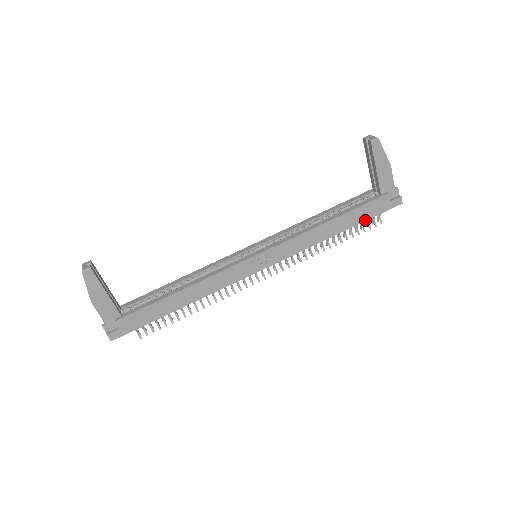
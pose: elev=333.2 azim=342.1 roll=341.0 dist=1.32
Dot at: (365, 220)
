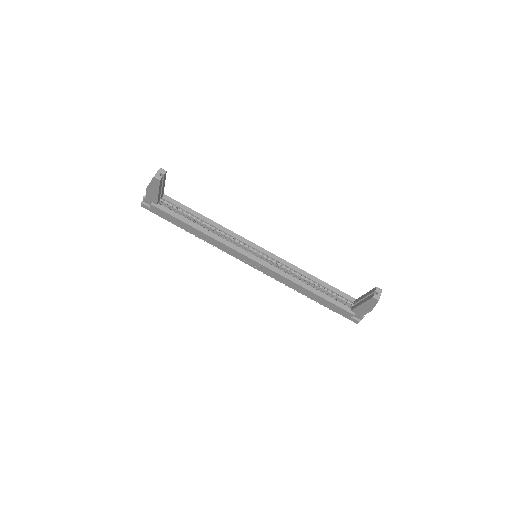
Dot at: occluded
